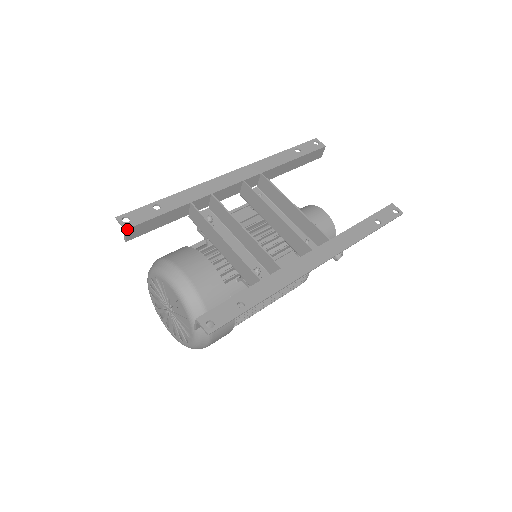
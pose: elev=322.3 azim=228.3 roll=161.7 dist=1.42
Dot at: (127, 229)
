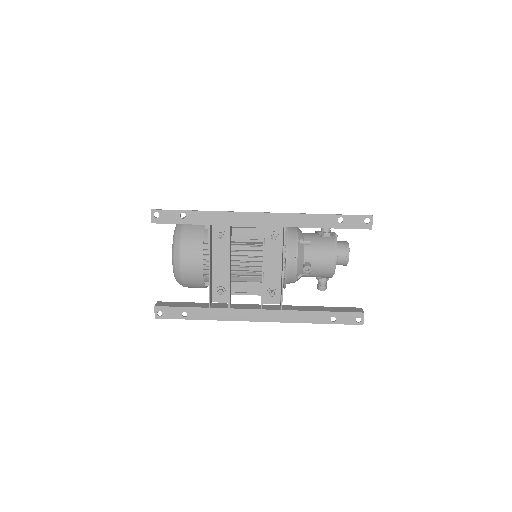
Dot at: occluded
